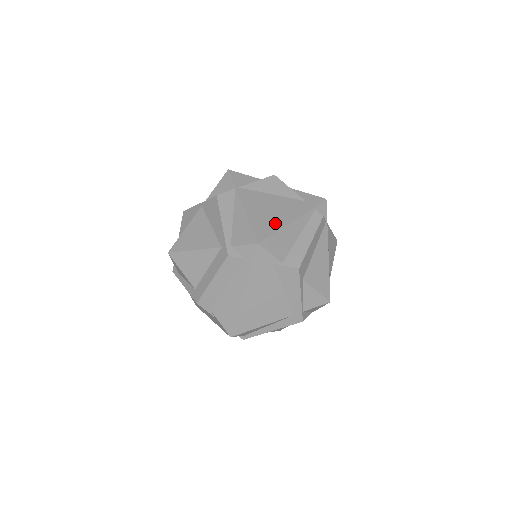
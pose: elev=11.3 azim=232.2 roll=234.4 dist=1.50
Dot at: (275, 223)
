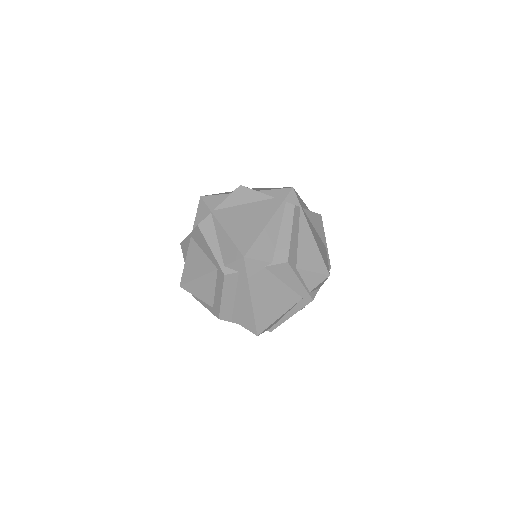
Dot at: (253, 231)
